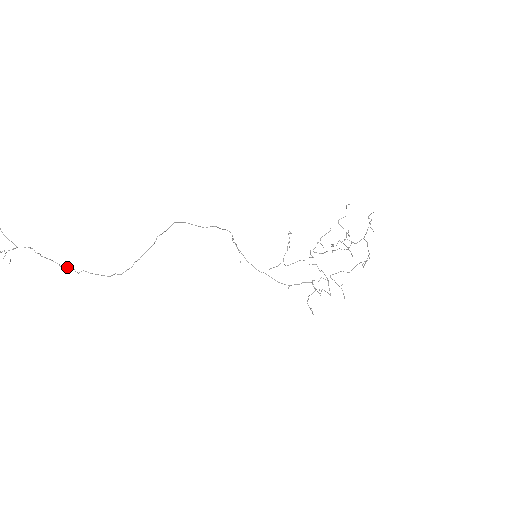
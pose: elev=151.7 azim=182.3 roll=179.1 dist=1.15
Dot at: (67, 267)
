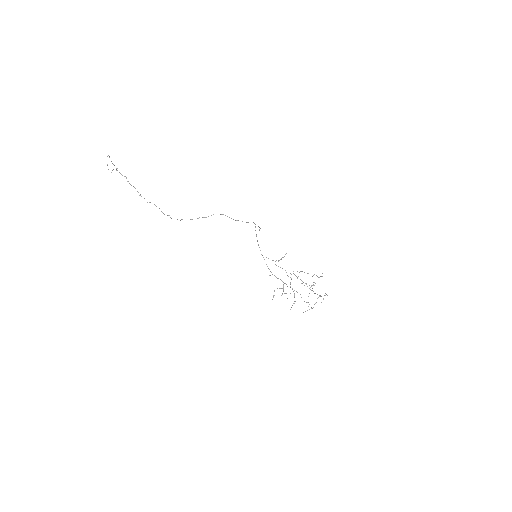
Dot at: occluded
